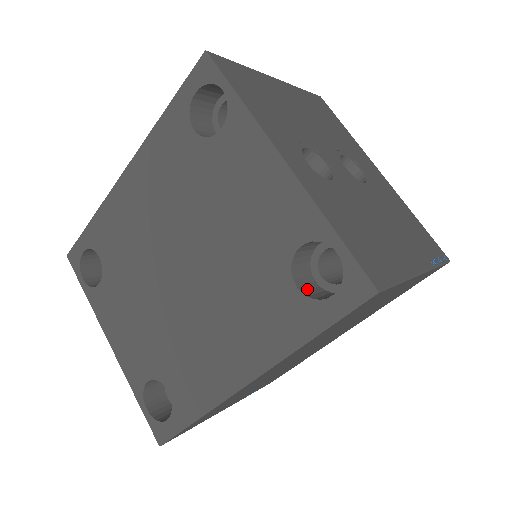
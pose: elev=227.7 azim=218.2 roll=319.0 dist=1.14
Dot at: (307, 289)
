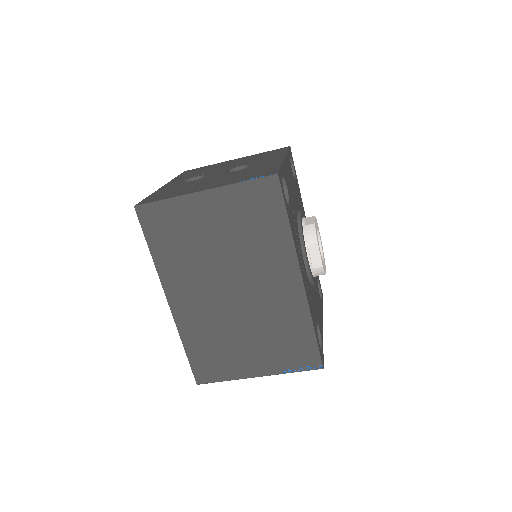
Dot at: occluded
